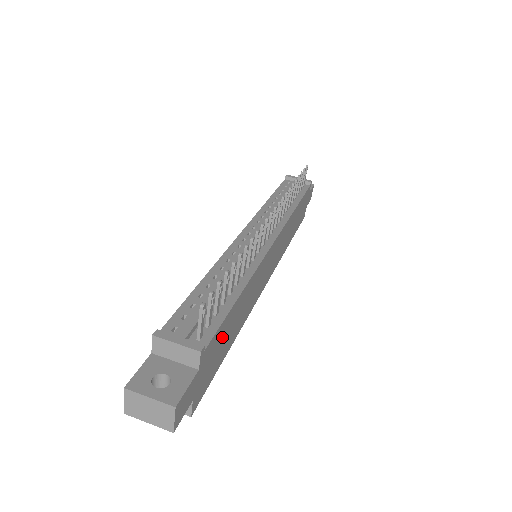
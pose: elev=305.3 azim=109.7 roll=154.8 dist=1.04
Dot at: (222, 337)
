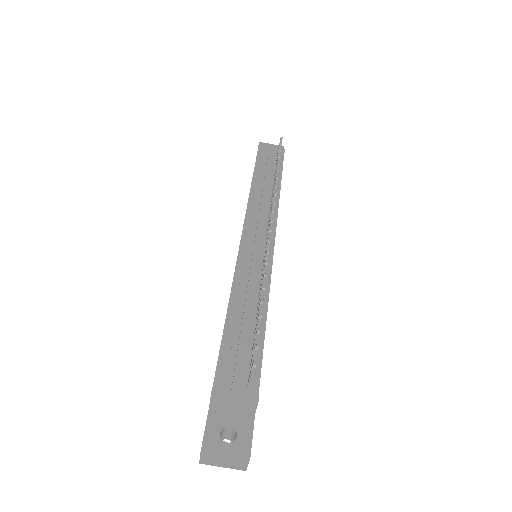
Dot at: occluded
